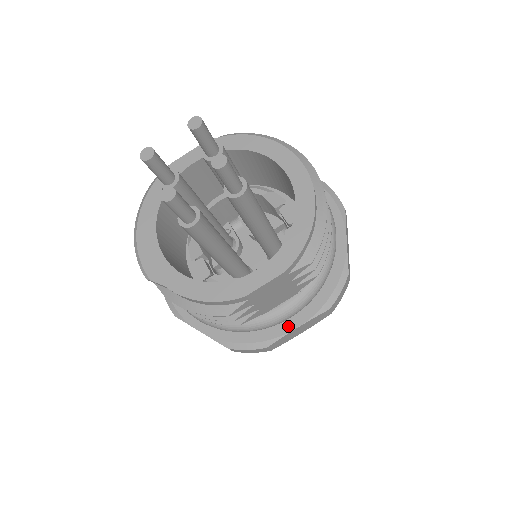
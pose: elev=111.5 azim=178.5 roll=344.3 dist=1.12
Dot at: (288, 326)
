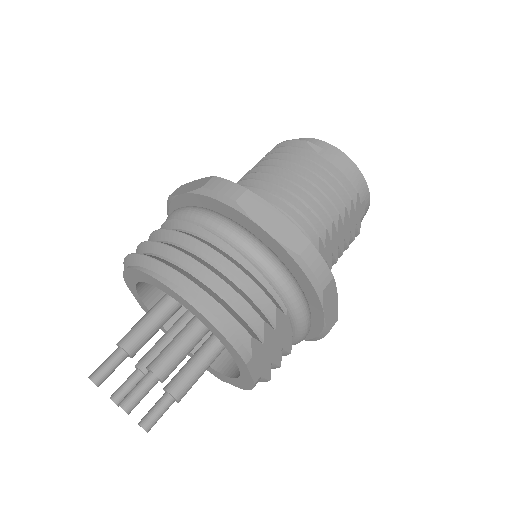
Dot at: (319, 317)
